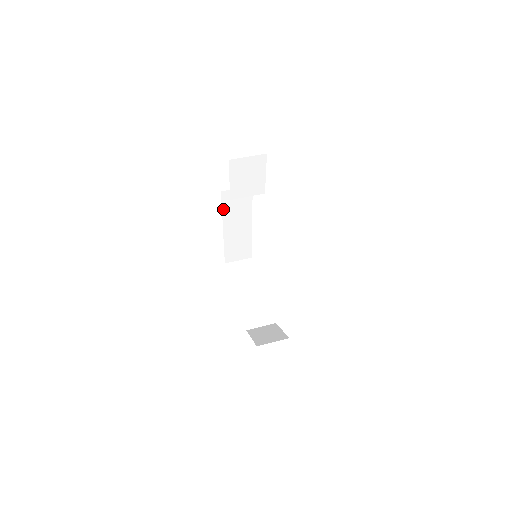
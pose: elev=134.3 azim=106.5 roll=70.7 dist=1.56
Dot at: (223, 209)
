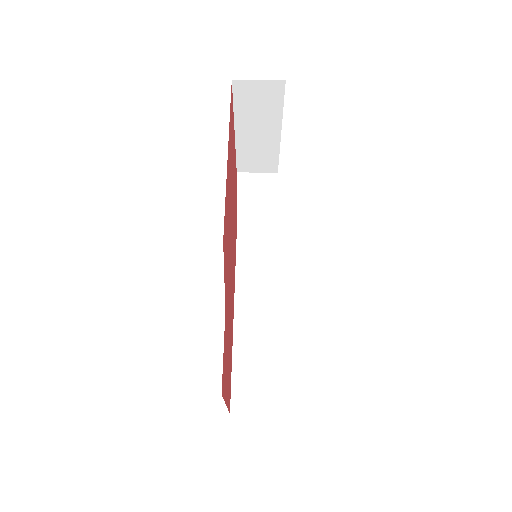
Dot at: occluded
